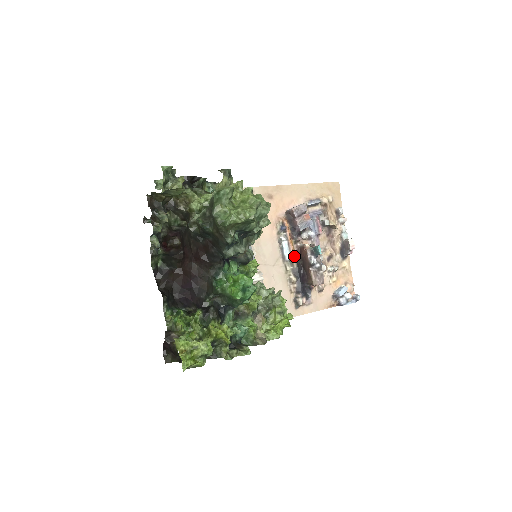
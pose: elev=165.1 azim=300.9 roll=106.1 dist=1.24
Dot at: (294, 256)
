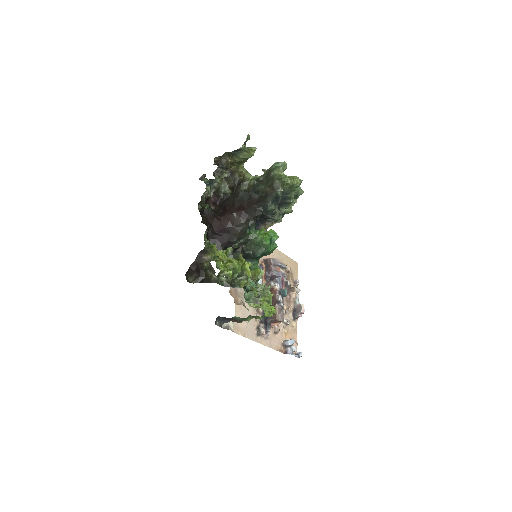
Dot at: occluded
